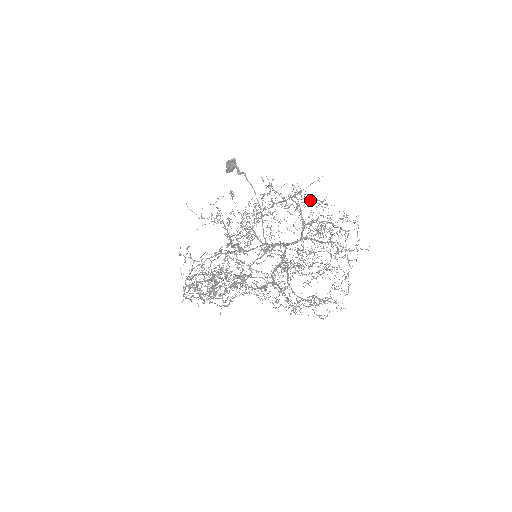
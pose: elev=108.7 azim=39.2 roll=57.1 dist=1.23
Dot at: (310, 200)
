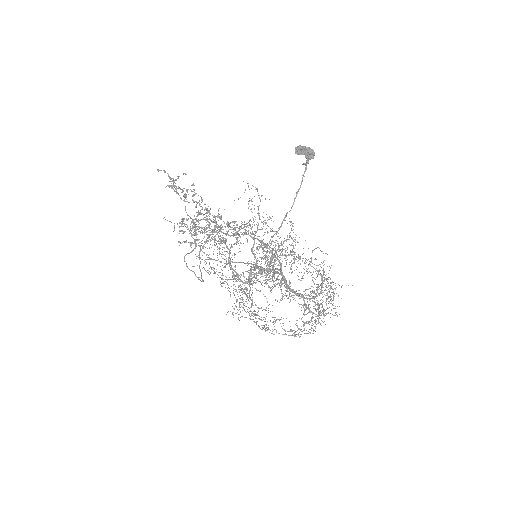
Dot at: (331, 299)
